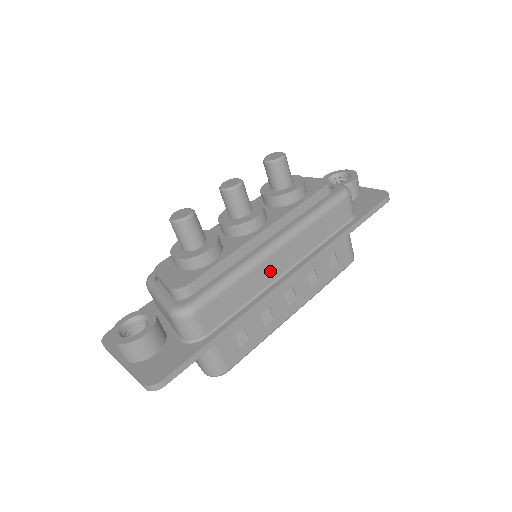
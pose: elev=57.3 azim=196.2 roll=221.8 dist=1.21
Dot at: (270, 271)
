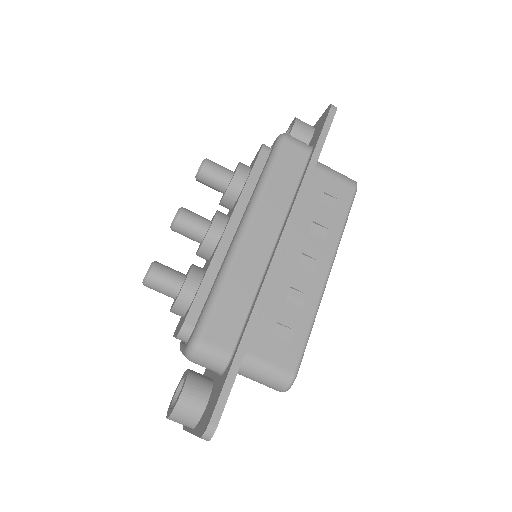
Dot at: (255, 255)
